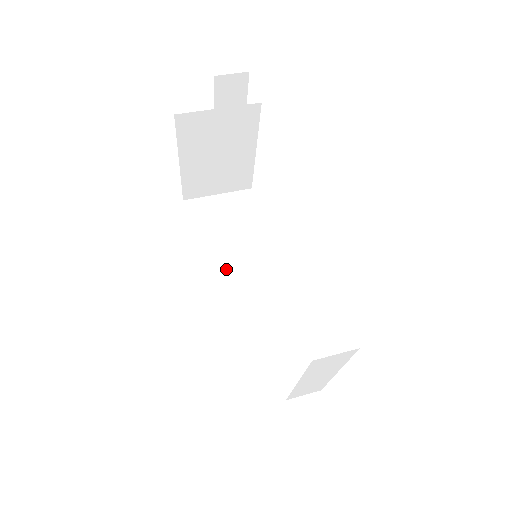
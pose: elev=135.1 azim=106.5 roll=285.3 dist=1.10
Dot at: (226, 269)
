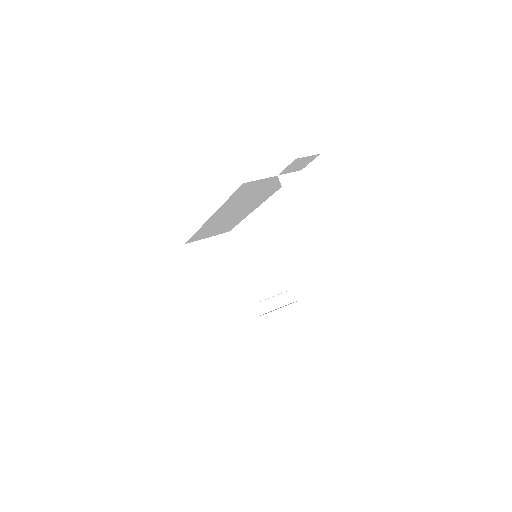
Dot at: (252, 305)
